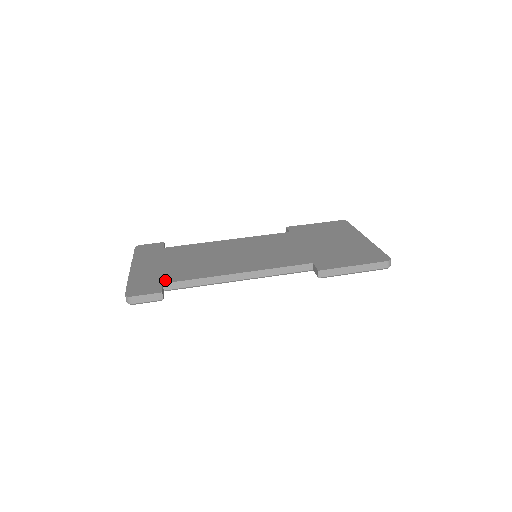
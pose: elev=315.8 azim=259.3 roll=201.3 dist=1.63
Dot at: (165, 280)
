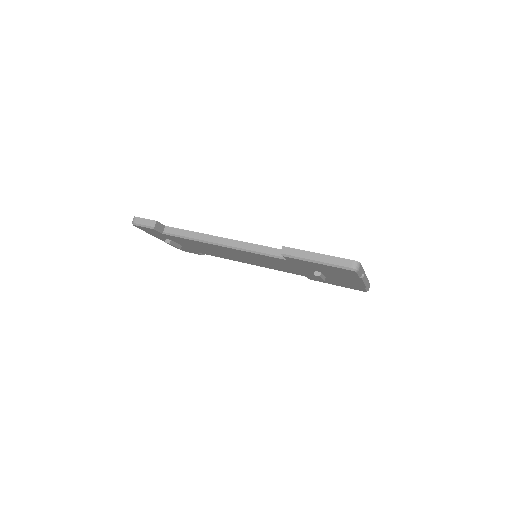
Dot at: occluded
